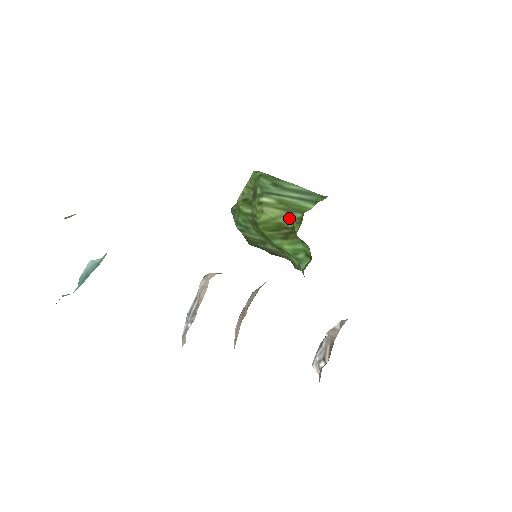
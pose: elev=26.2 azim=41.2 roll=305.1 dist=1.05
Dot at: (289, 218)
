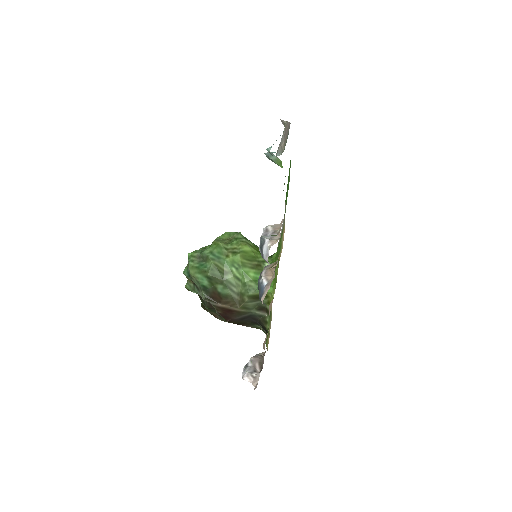
Dot at: occluded
